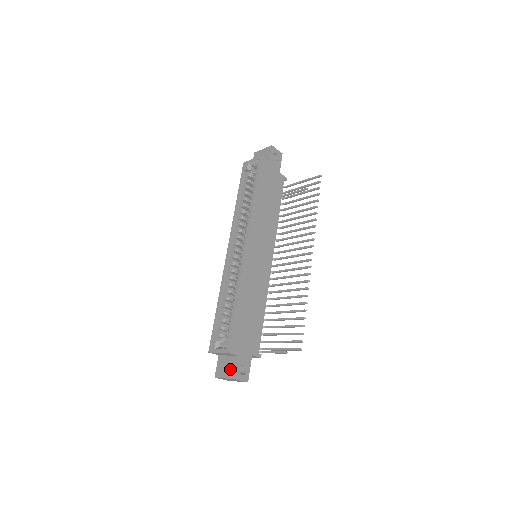
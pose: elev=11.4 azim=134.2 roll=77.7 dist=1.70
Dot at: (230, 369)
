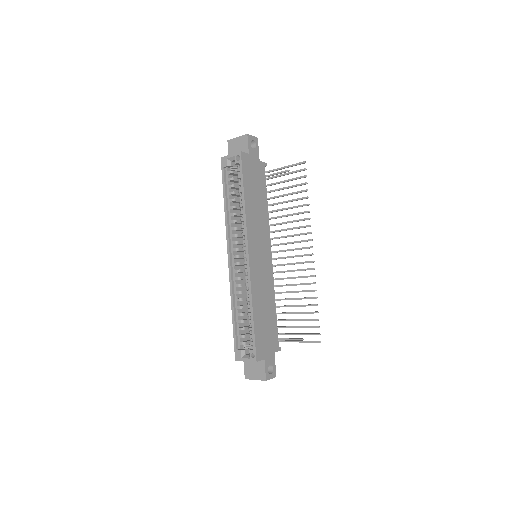
Dot at: (259, 372)
